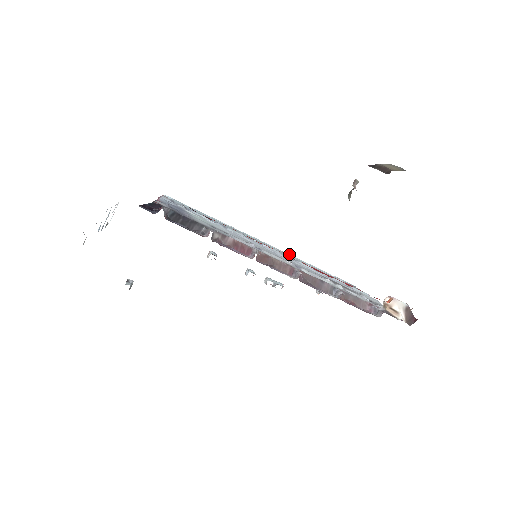
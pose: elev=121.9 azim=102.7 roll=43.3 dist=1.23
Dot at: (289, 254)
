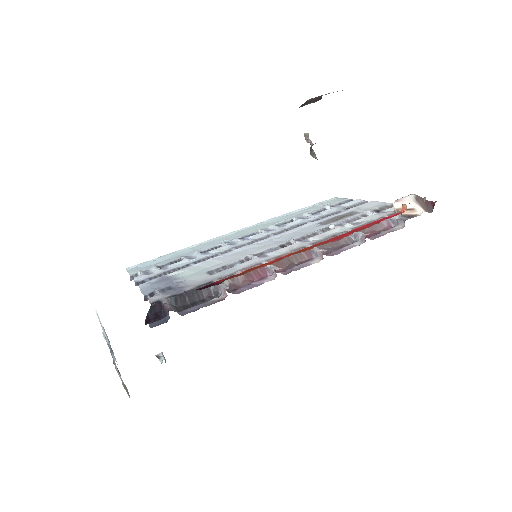
Dot at: (267, 220)
